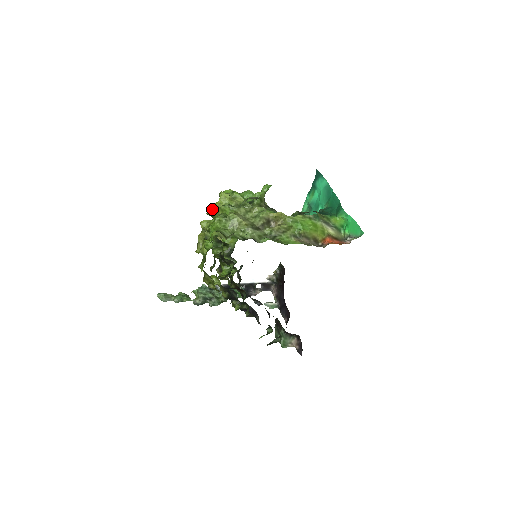
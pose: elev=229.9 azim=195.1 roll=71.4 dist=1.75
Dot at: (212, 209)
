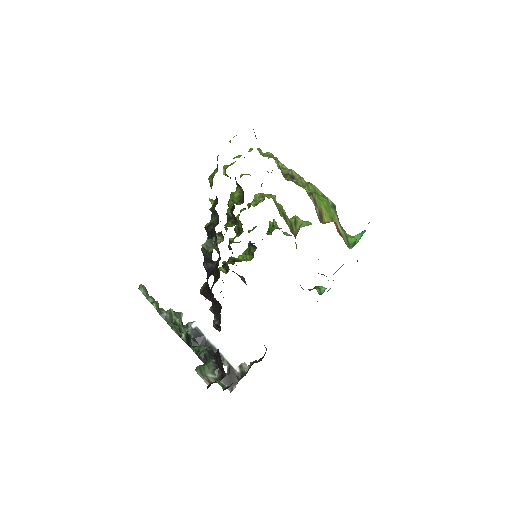
Dot at: (255, 195)
